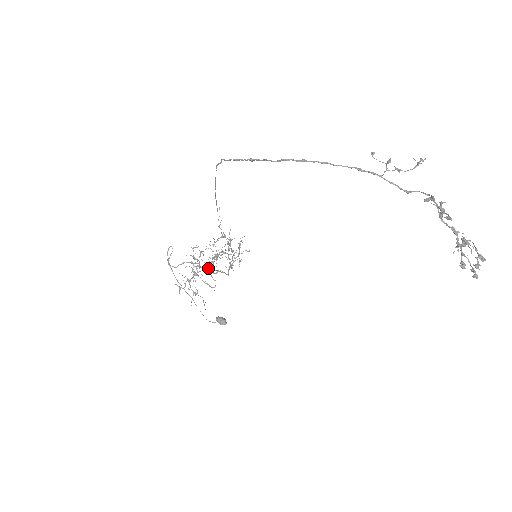
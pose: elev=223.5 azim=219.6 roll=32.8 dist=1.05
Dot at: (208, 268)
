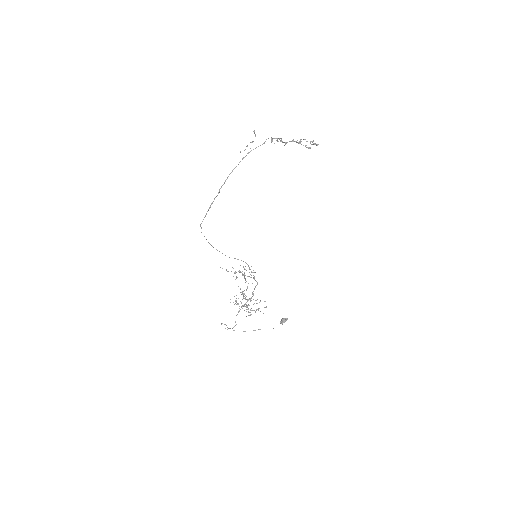
Dot at: (248, 300)
